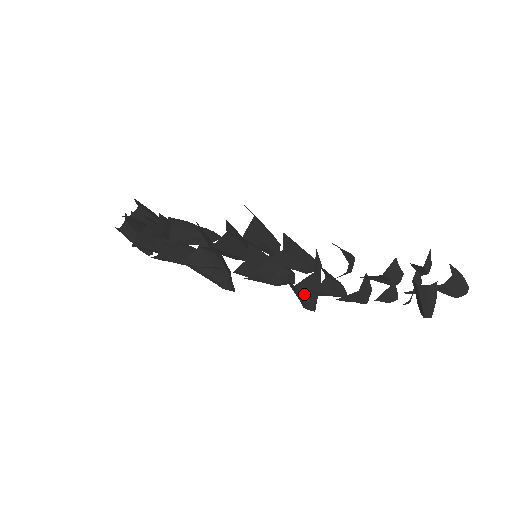
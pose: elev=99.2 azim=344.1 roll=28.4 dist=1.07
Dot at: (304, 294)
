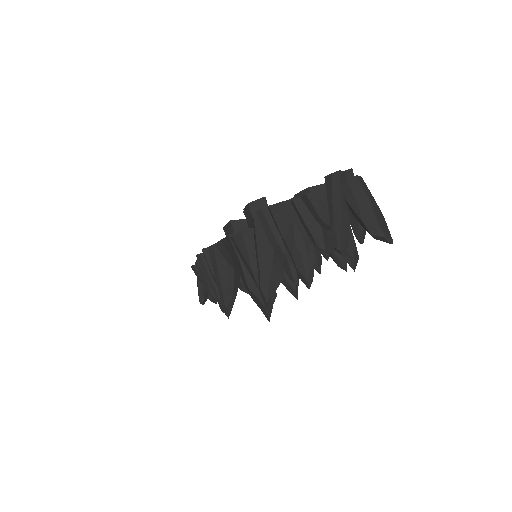
Dot at: (260, 244)
